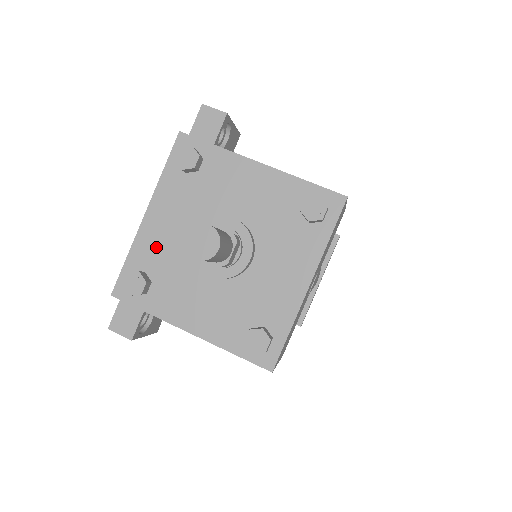
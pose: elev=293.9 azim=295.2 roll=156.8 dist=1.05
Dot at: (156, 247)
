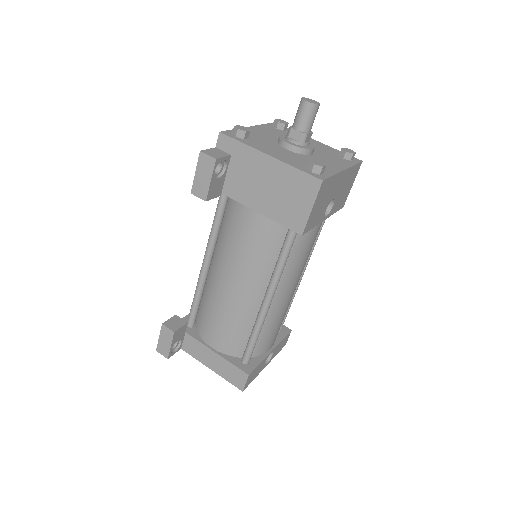
Dot at: (254, 134)
